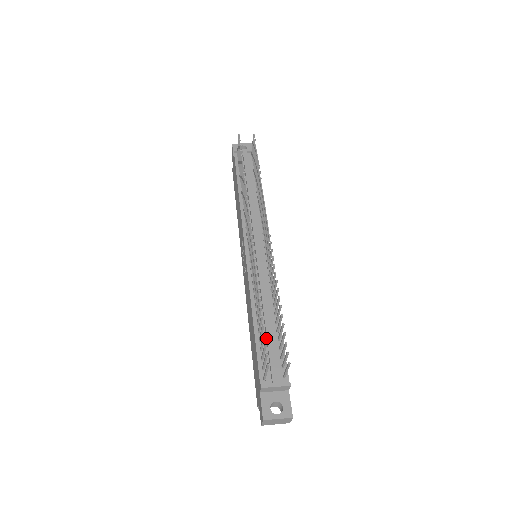
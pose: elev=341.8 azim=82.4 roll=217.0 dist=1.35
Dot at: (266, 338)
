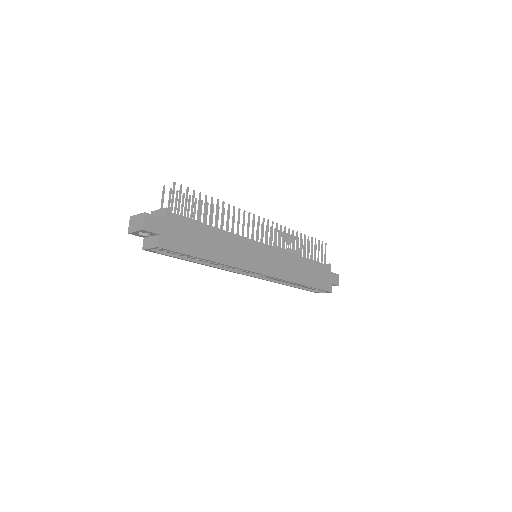
Dot at: occluded
